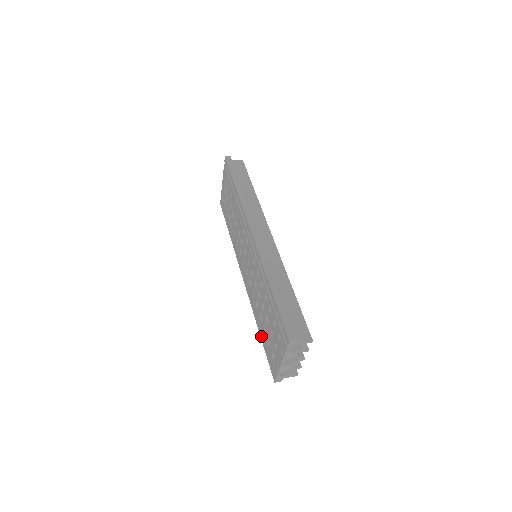
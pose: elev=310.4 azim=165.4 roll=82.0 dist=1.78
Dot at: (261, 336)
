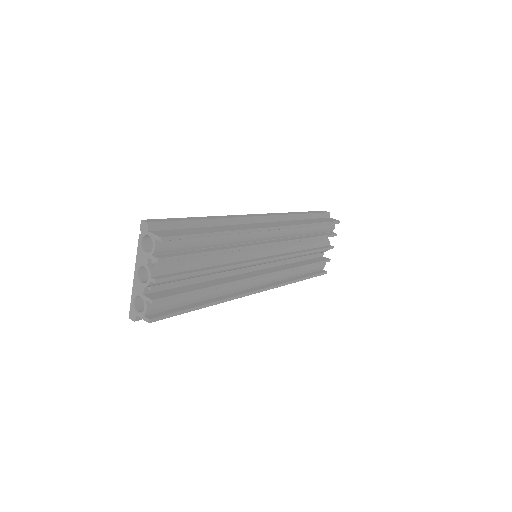
Dot at: occluded
